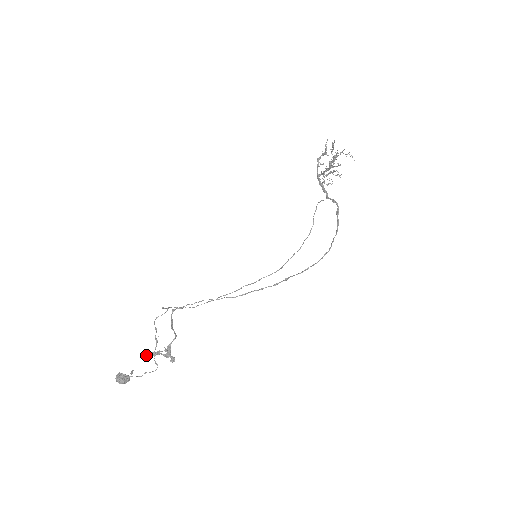
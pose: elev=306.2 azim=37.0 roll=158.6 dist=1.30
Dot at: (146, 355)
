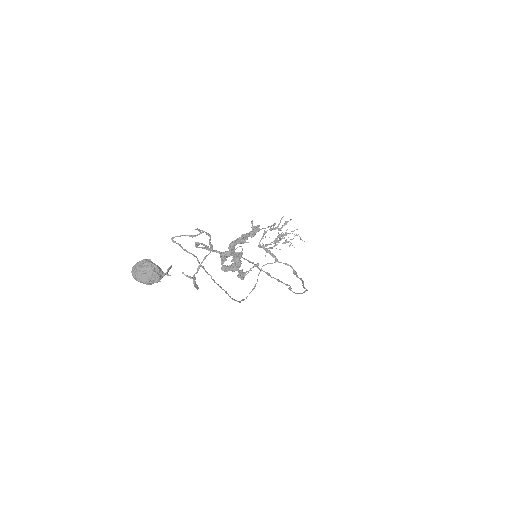
Dot at: occluded
